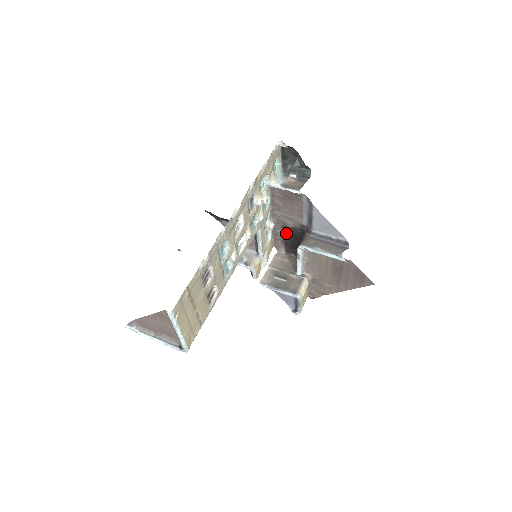
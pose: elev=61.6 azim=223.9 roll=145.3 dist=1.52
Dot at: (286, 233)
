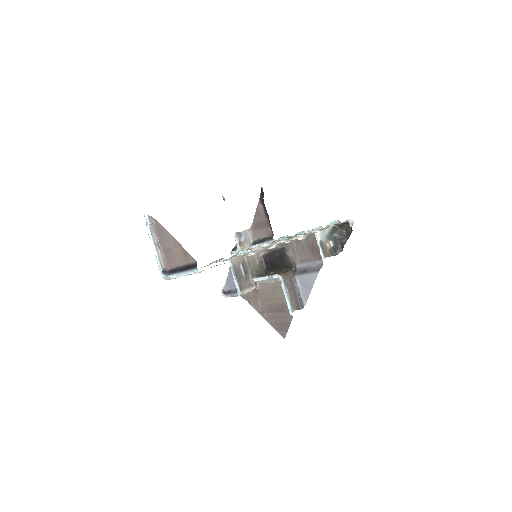
Dot at: (279, 252)
